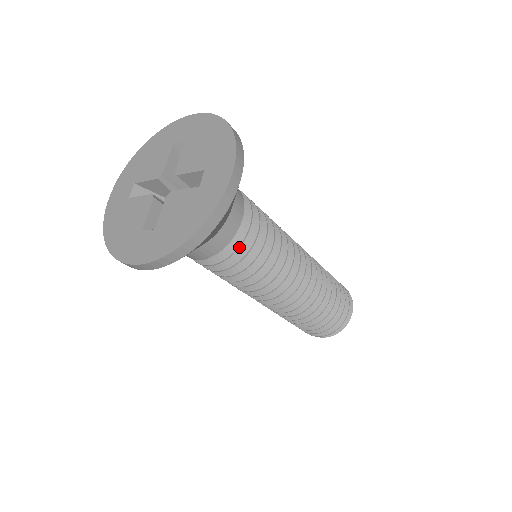
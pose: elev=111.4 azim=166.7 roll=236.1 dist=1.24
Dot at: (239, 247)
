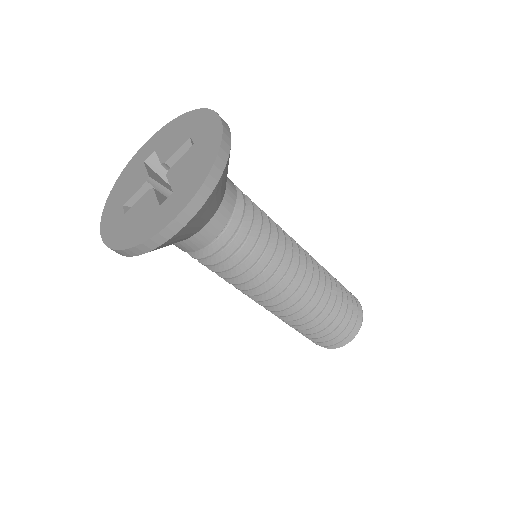
Dot at: (206, 257)
